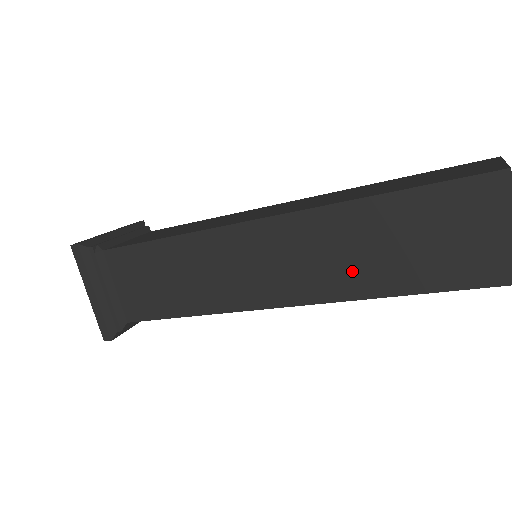
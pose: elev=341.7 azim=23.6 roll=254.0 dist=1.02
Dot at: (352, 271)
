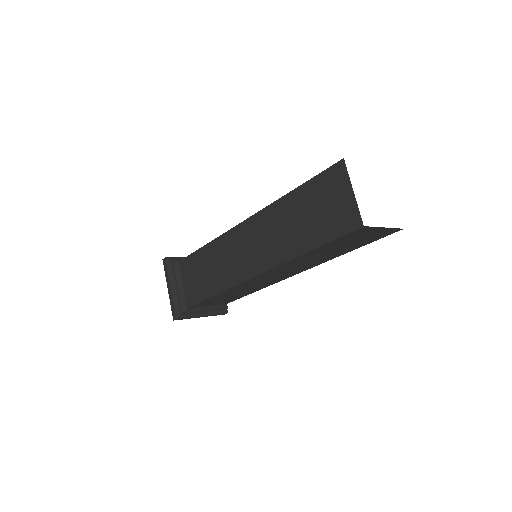
Dot at: (284, 242)
